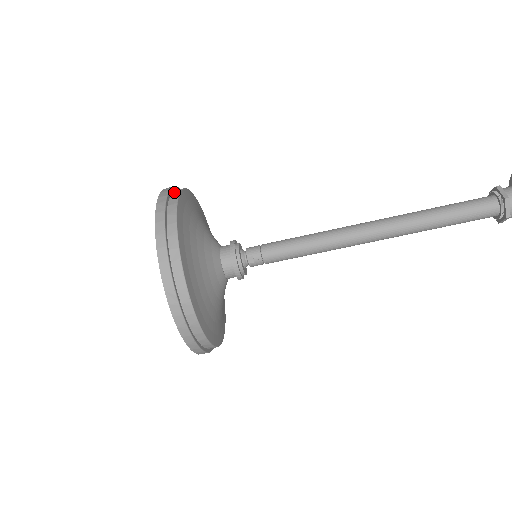
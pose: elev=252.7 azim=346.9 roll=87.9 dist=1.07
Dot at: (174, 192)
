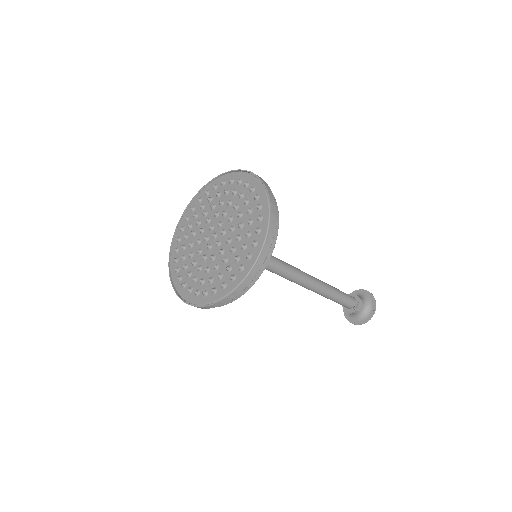
Dot at: occluded
